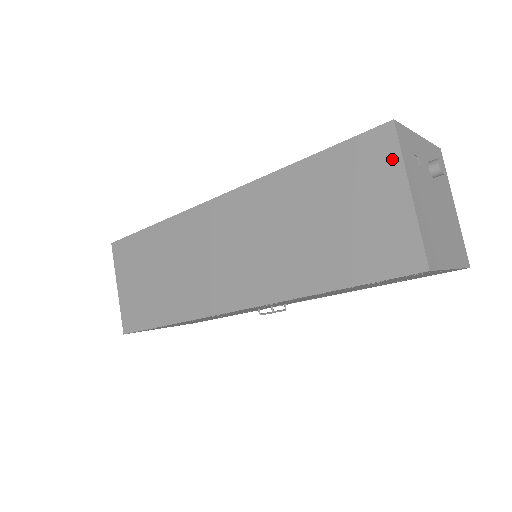
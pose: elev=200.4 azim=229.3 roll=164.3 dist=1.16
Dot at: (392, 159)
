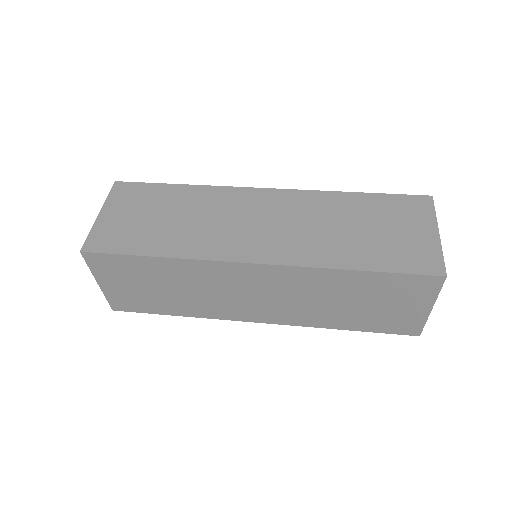
Dot at: (431, 293)
